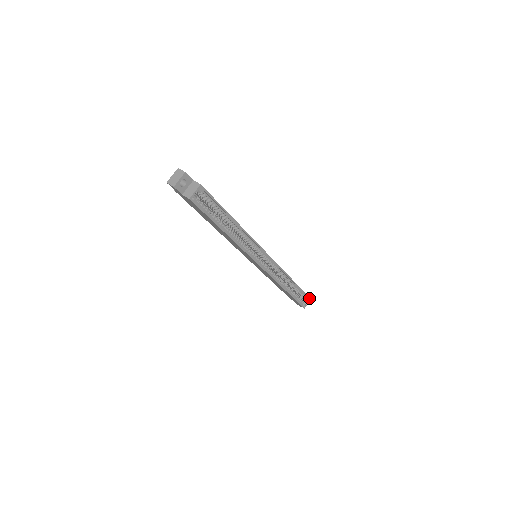
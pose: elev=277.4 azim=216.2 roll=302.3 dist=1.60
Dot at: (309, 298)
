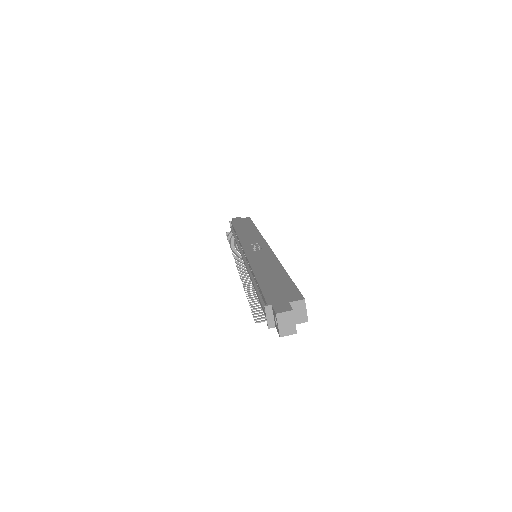
Dot at: occluded
